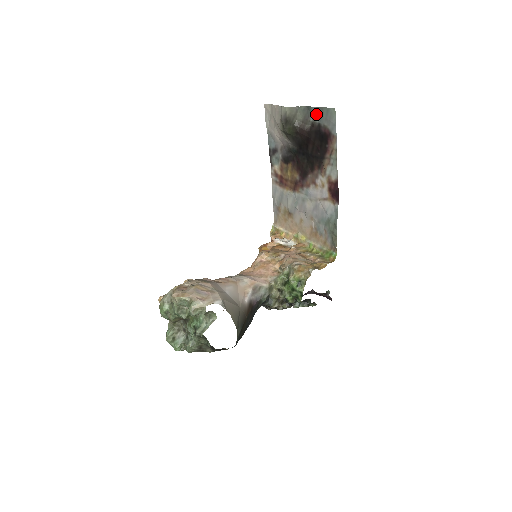
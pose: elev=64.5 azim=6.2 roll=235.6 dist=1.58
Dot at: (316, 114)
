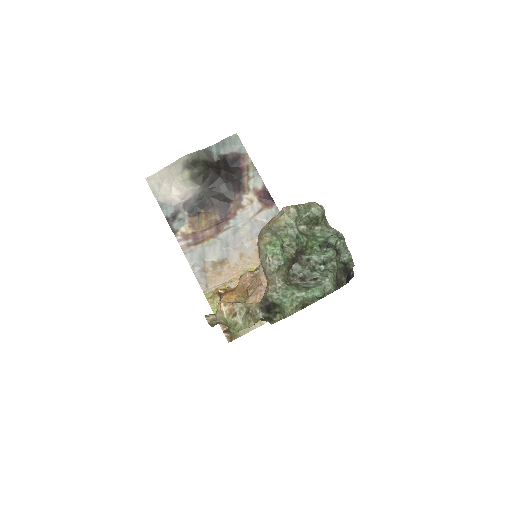
Dot at: (218, 149)
